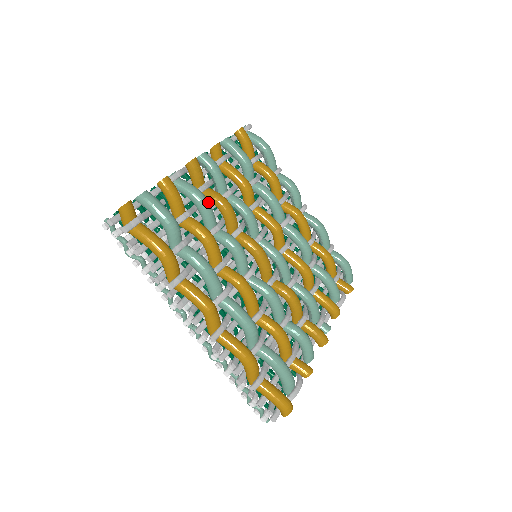
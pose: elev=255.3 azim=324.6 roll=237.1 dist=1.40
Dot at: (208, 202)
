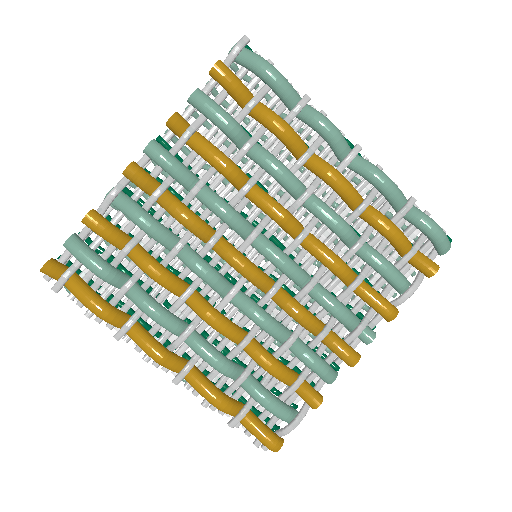
Dot at: (152, 225)
